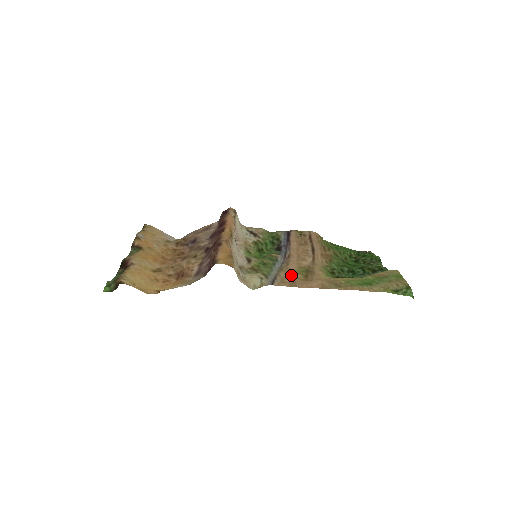
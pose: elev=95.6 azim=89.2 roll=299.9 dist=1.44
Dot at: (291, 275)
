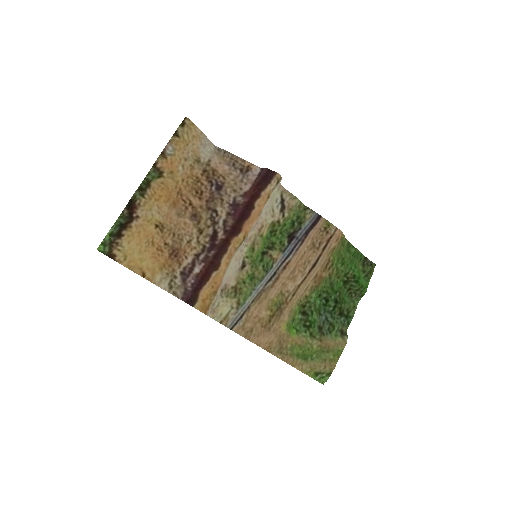
Dot at: (260, 312)
